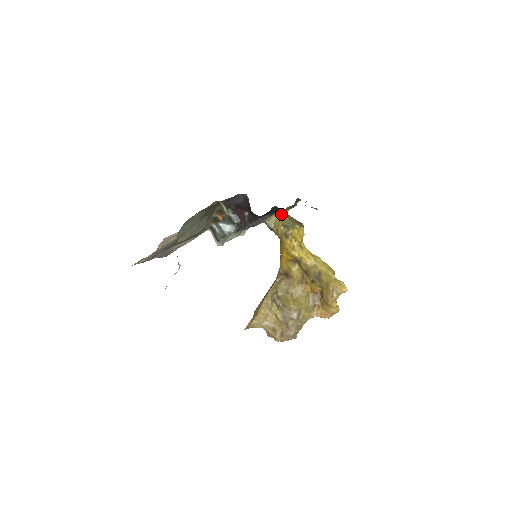
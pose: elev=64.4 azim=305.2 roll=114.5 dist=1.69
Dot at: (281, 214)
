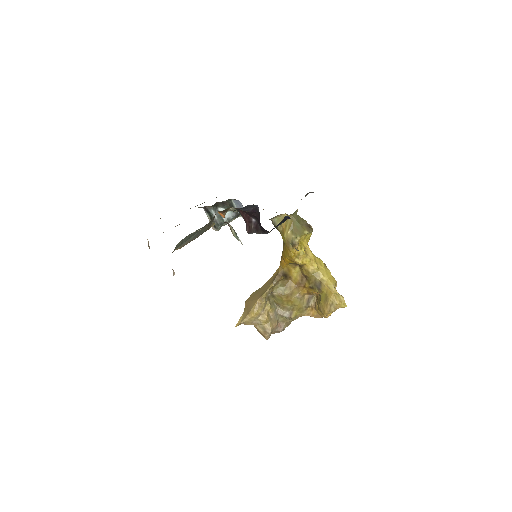
Dot at: (290, 216)
